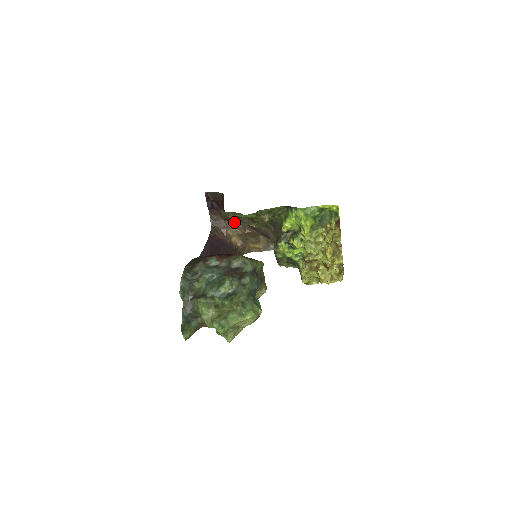
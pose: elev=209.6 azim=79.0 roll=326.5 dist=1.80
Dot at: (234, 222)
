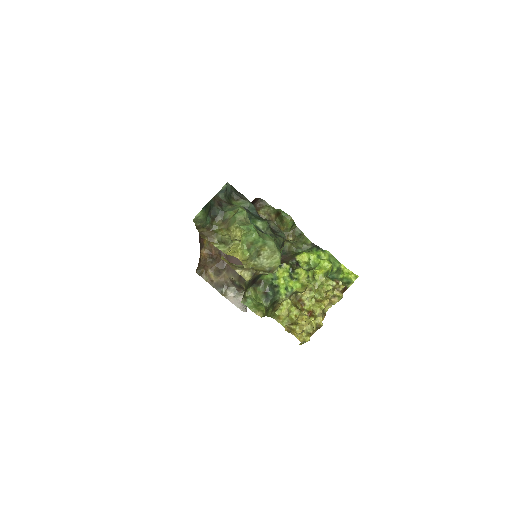
Dot at: occluded
